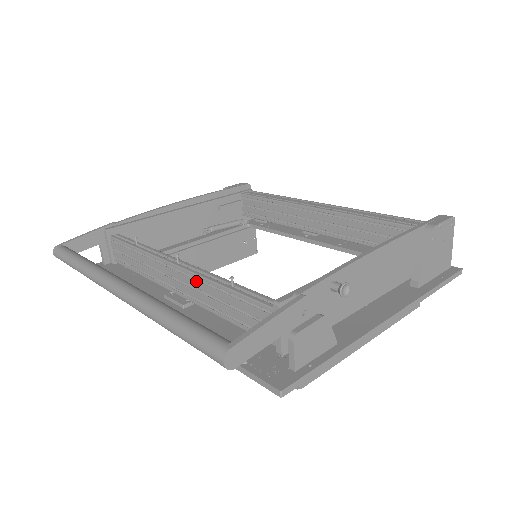
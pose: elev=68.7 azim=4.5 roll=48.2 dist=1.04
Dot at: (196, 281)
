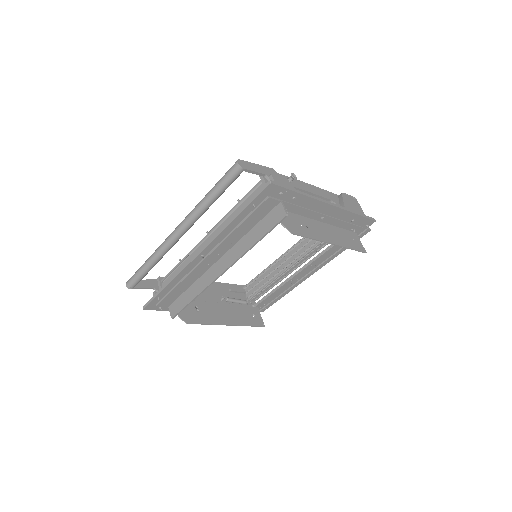
Dot at: (220, 225)
